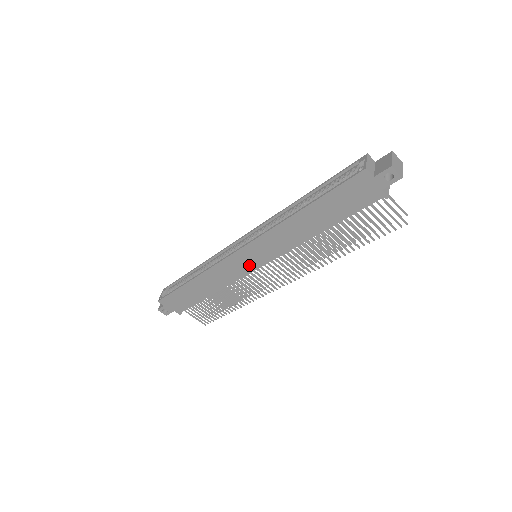
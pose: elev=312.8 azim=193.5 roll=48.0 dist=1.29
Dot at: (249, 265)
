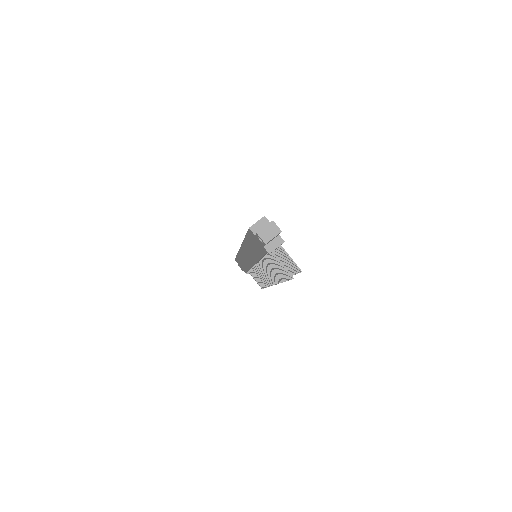
Dot at: (249, 261)
